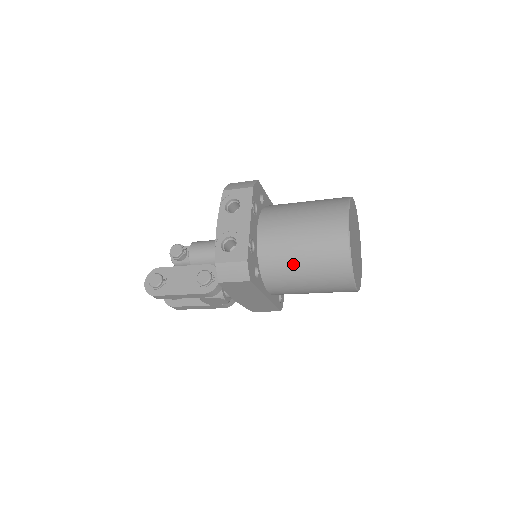
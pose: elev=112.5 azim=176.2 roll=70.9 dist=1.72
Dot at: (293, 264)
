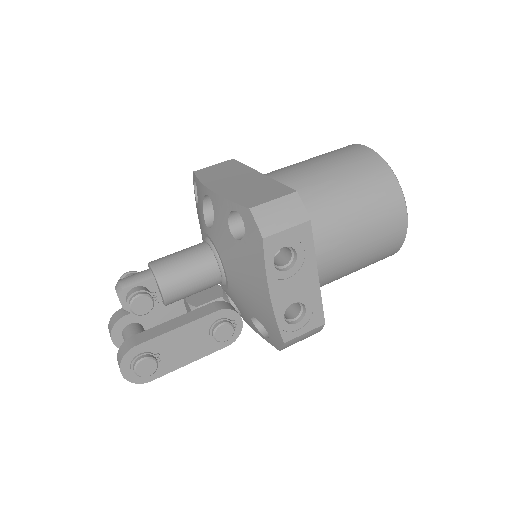
Dot at: (340, 277)
